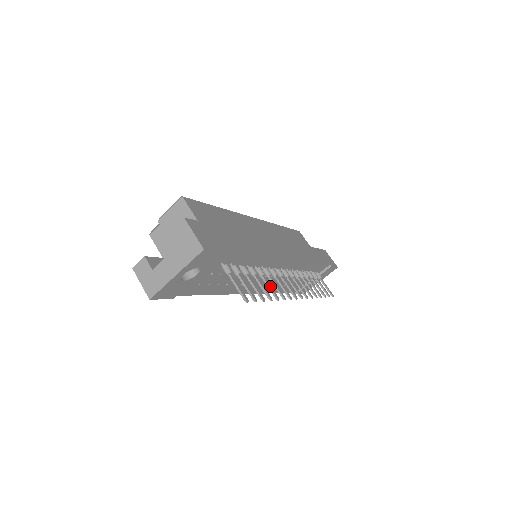
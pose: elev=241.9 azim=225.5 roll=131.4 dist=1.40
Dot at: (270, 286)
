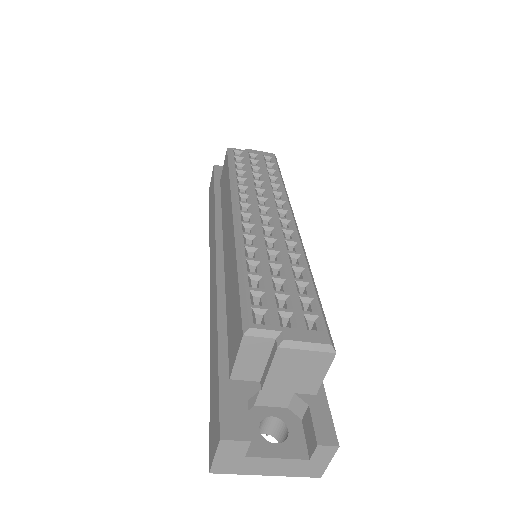
Dot at: occluded
